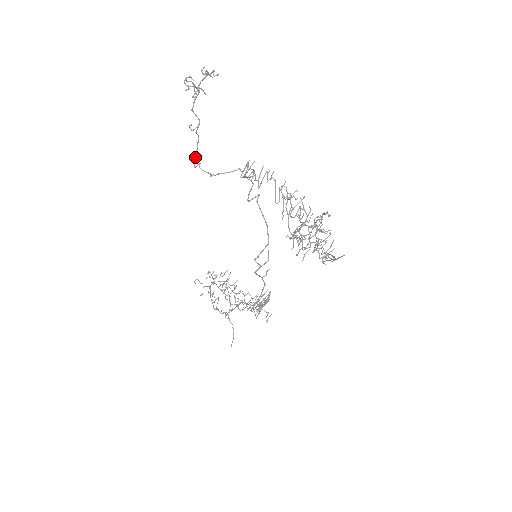
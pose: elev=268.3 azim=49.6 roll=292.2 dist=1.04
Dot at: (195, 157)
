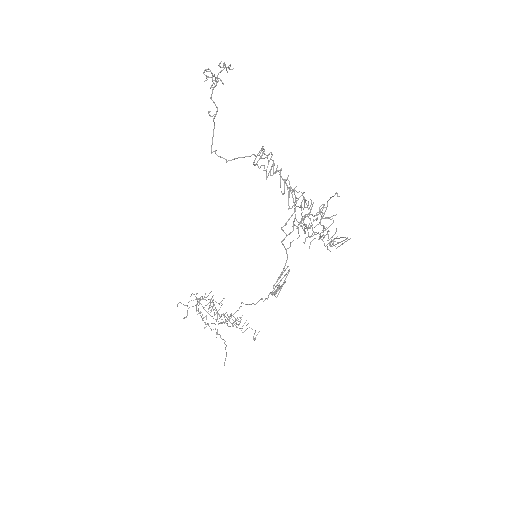
Dot at: occluded
